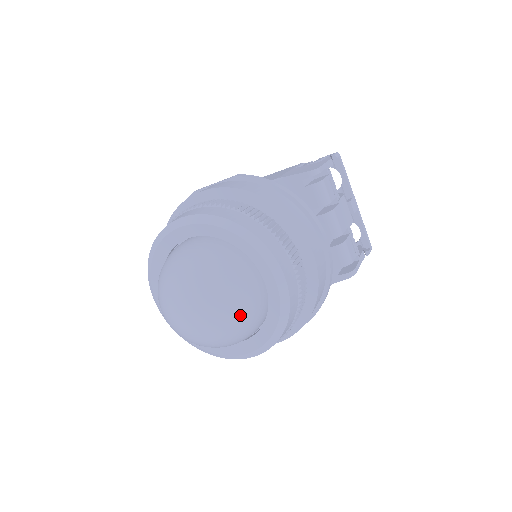
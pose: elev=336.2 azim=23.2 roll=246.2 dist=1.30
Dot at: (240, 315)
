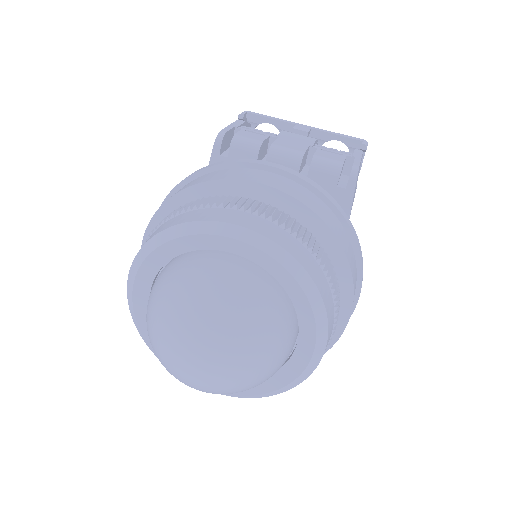
Dot at: (238, 307)
